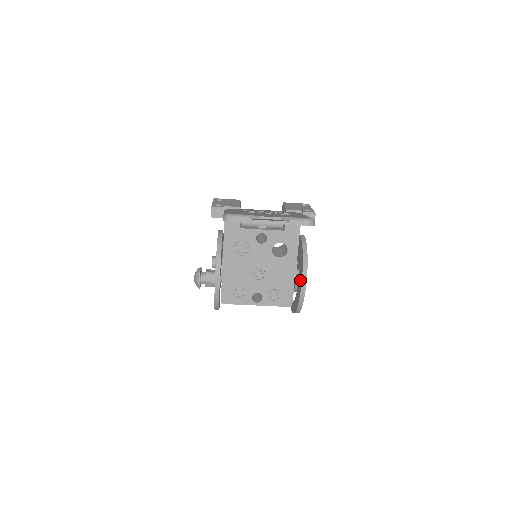
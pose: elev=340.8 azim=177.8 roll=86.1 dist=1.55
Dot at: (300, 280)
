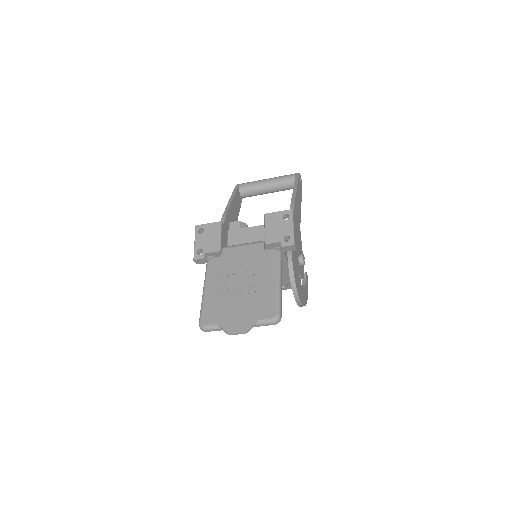
Dot at: occluded
